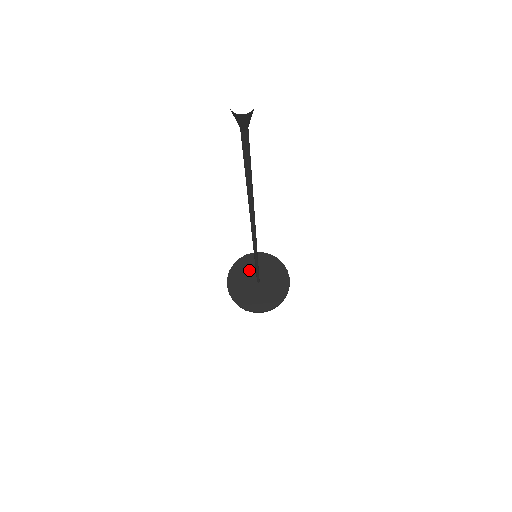
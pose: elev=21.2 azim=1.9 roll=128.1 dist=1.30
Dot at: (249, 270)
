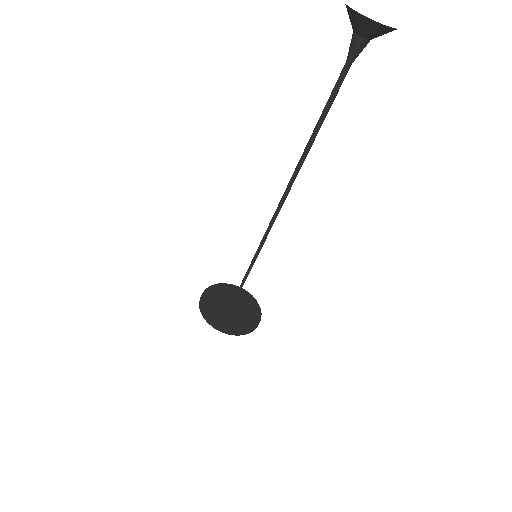
Dot at: (231, 295)
